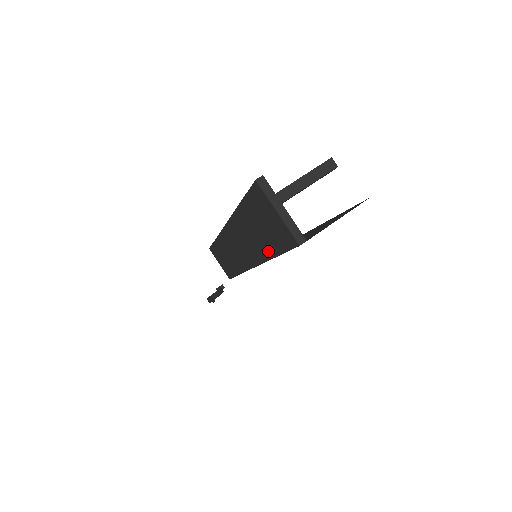
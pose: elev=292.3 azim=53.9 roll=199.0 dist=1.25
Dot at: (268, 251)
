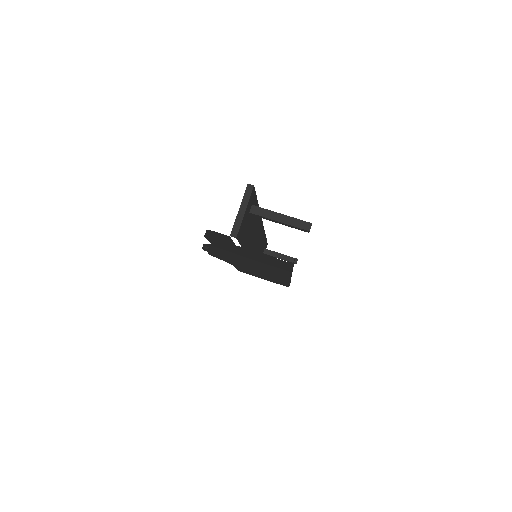
Dot at: occluded
